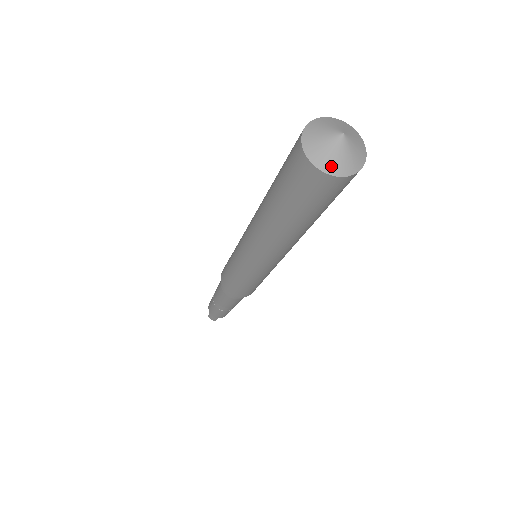
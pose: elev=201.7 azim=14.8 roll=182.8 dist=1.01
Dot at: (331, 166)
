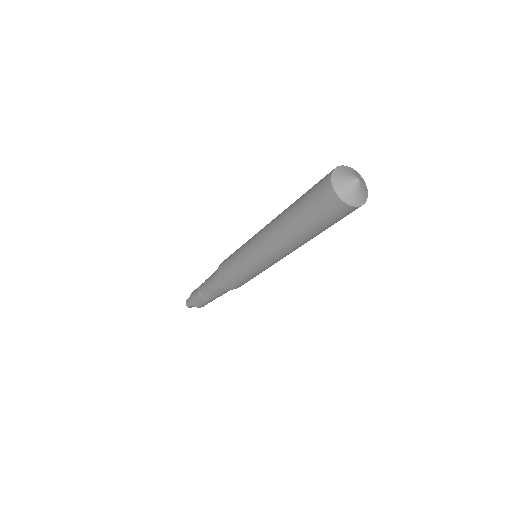
Dot at: (341, 190)
